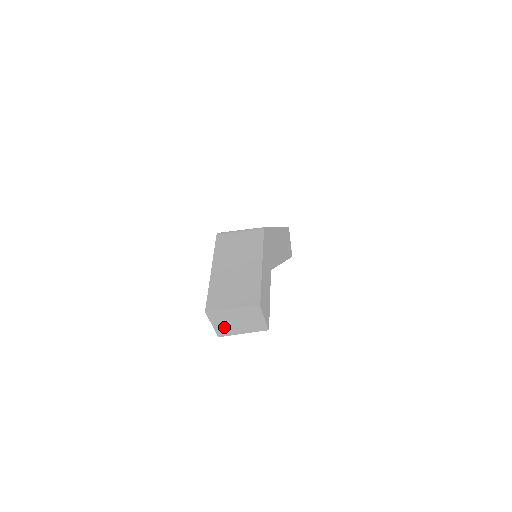
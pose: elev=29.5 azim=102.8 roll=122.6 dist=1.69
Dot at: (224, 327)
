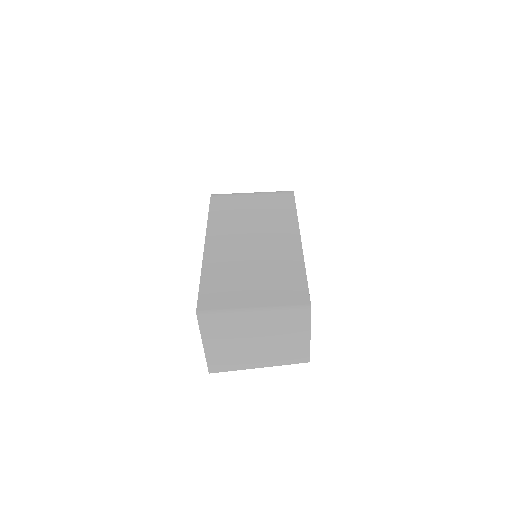
Dot at: (226, 351)
